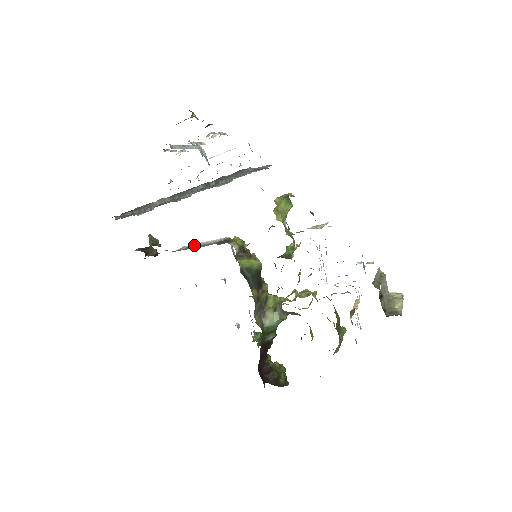
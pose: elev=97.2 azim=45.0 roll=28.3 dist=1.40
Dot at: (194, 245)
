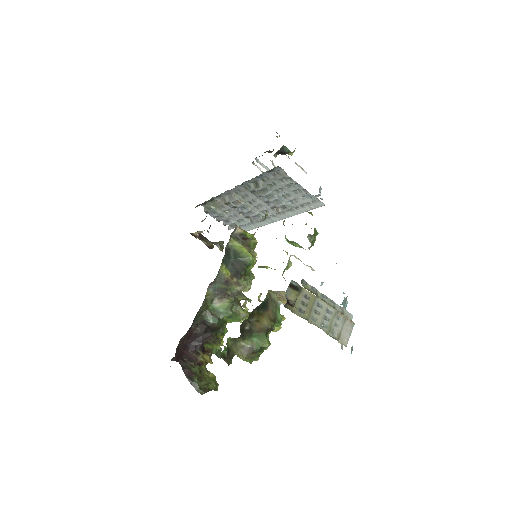
Dot at: occluded
